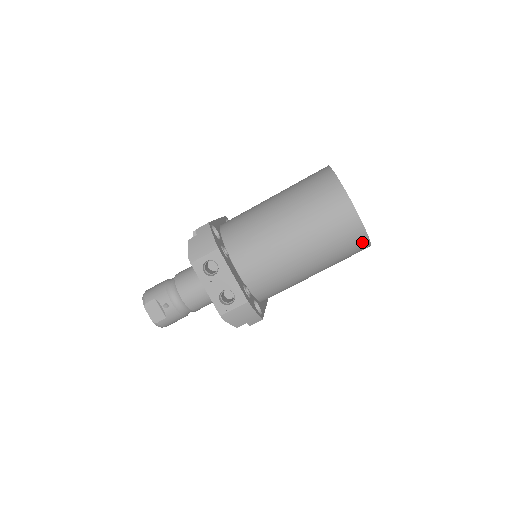
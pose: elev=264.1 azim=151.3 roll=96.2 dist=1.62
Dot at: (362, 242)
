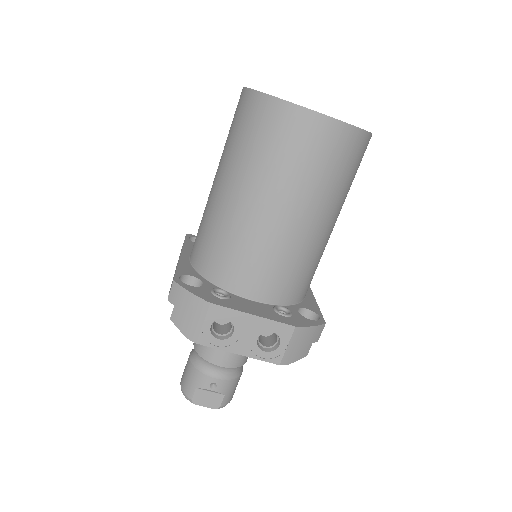
Dot at: (361, 142)
